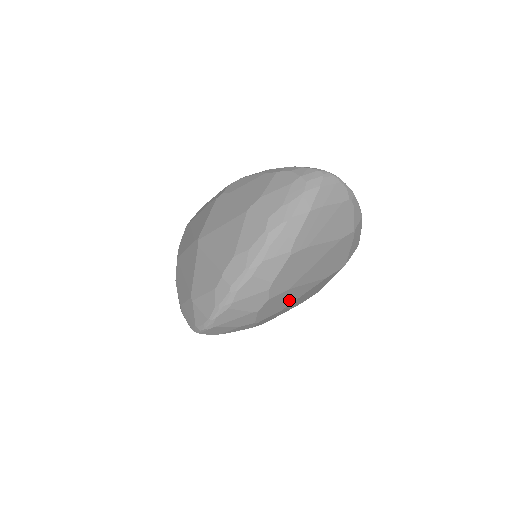
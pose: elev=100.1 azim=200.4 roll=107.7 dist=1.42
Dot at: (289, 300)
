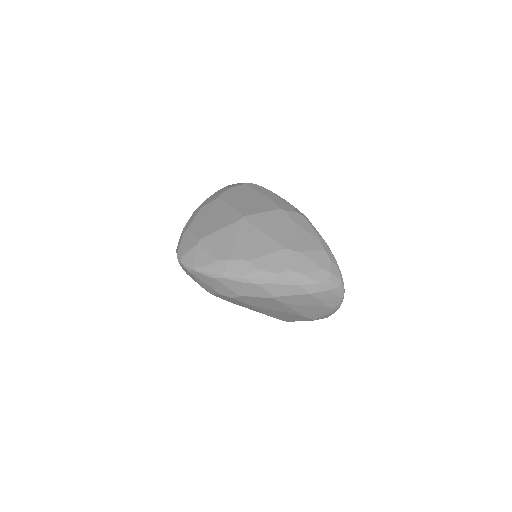
Dot at: (240, 304)
